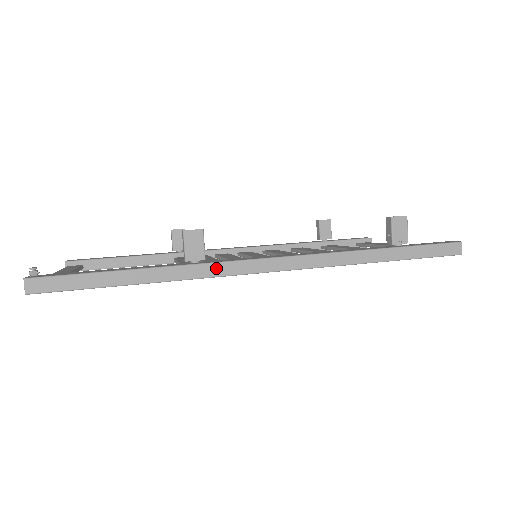
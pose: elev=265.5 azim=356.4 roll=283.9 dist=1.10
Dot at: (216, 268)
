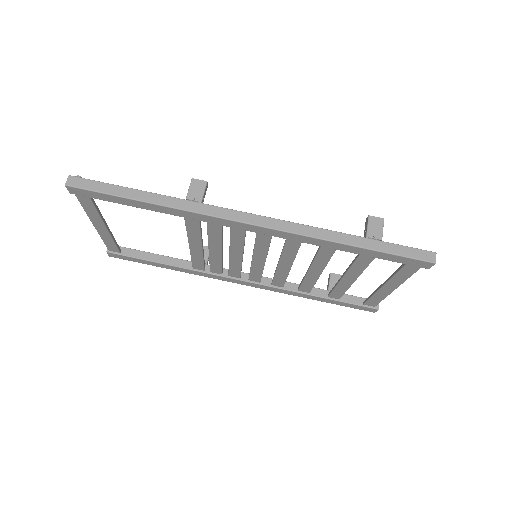
Dot at: (207, 208)
